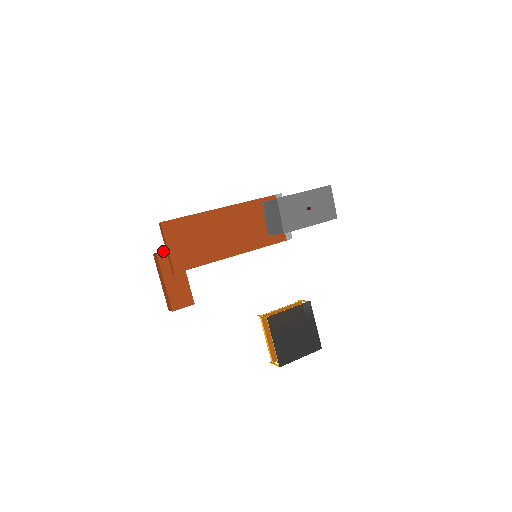
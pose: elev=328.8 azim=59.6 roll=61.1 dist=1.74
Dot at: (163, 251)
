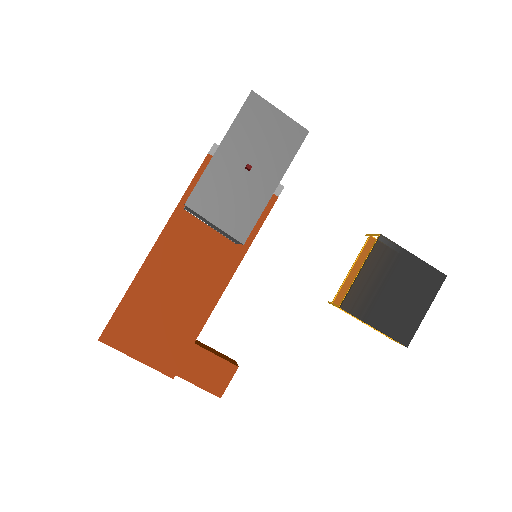
Dot at: occluded
